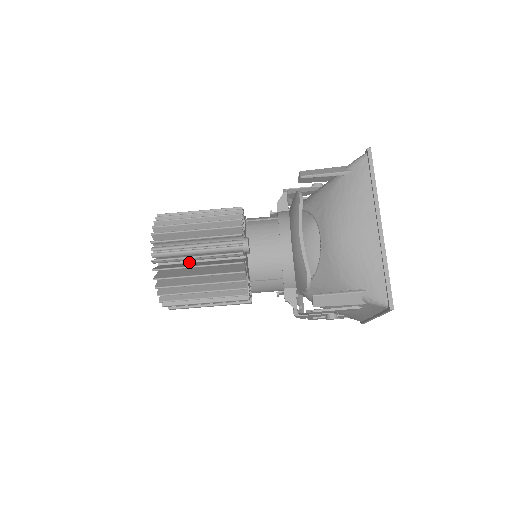
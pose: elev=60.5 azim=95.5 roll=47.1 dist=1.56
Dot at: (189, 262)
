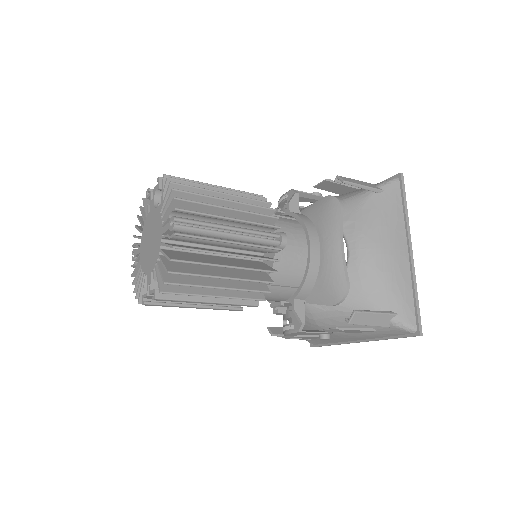
Dot at: (200, 246)
